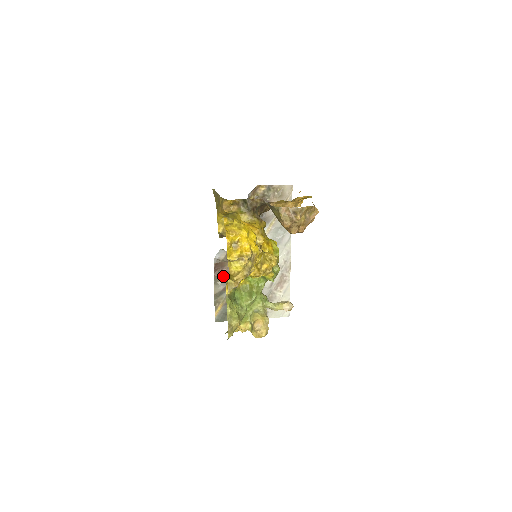
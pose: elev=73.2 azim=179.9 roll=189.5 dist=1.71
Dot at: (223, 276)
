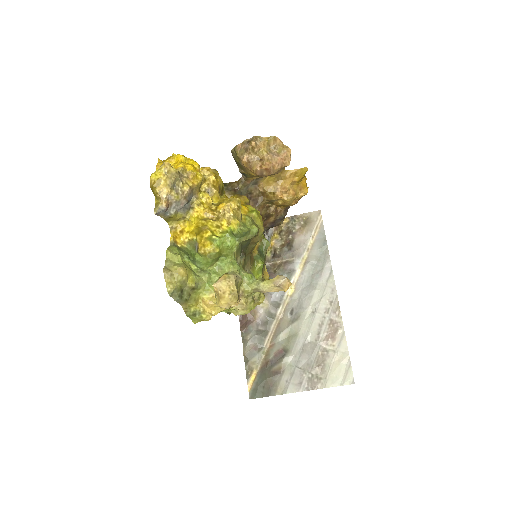
Dot at: (252, 330)
